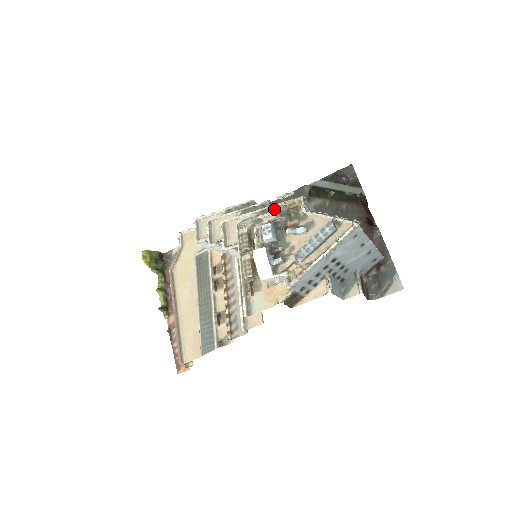
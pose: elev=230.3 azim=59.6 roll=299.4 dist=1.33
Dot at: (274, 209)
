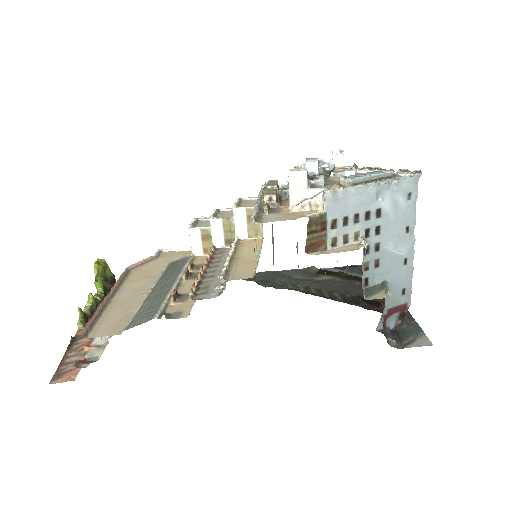
Dot at: occluded
